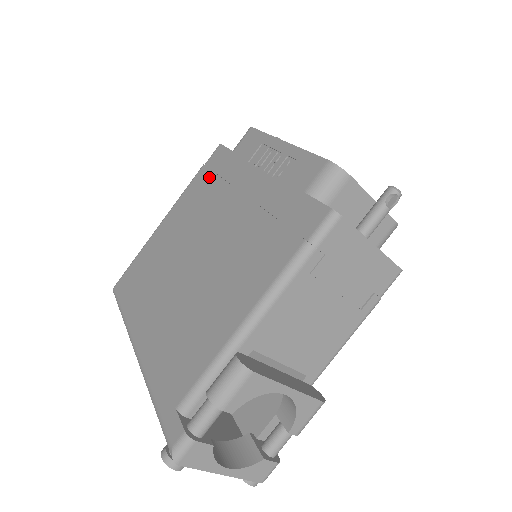
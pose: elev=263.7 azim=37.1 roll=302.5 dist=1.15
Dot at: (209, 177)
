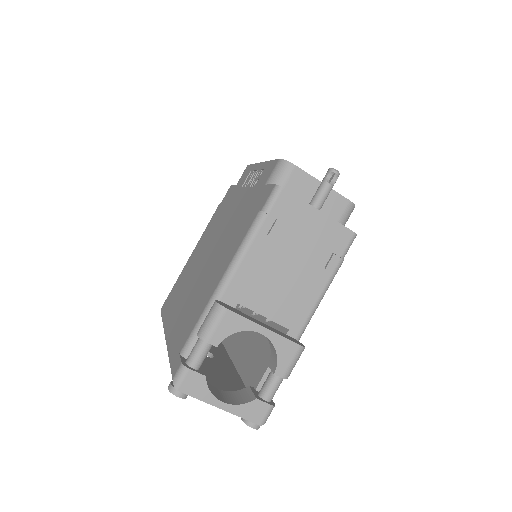
Dot at: (221, 208)
